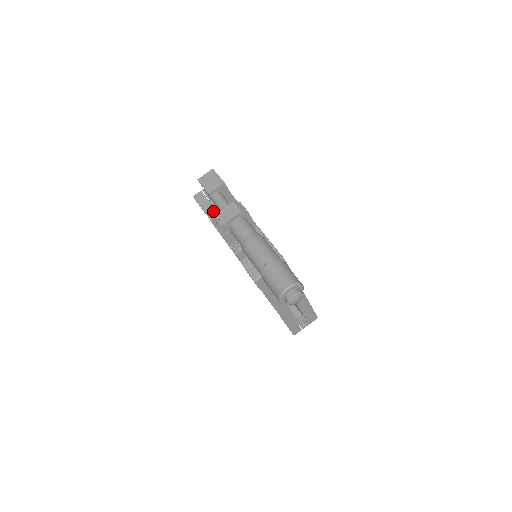
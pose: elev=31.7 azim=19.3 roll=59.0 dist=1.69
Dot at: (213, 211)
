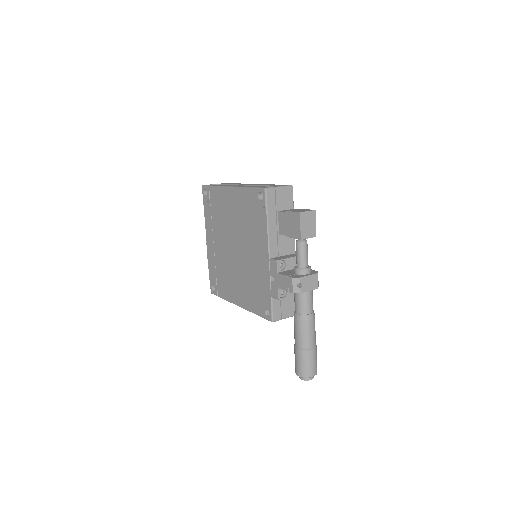
Dot at: (274, 225)
